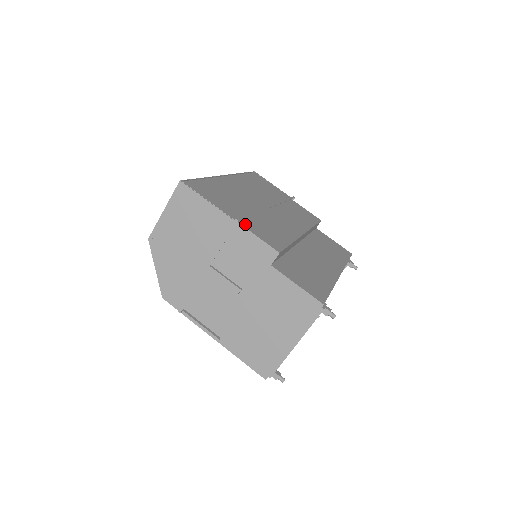
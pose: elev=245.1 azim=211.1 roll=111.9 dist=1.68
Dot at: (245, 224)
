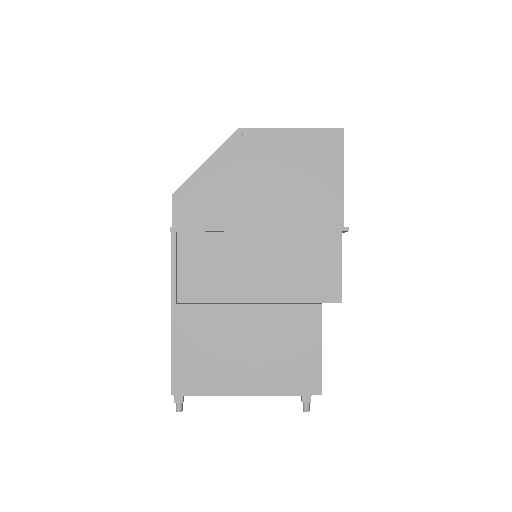
Dot at: occluded
